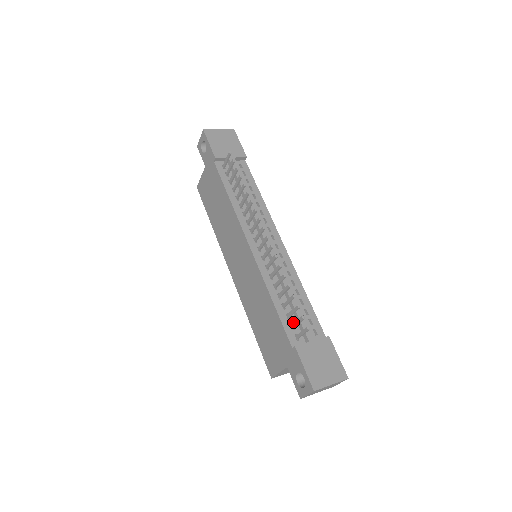
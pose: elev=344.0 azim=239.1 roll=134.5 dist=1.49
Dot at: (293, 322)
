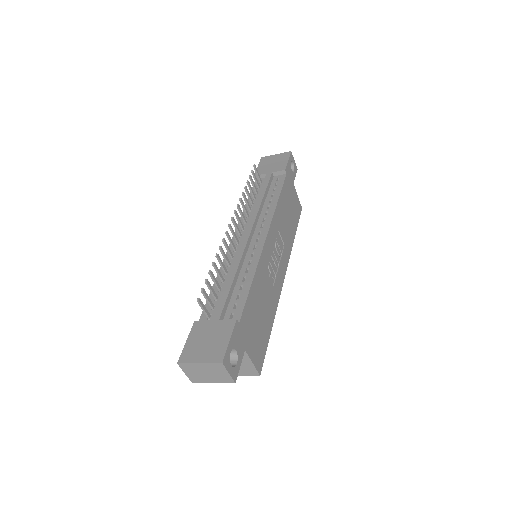
Dot at: occluded
